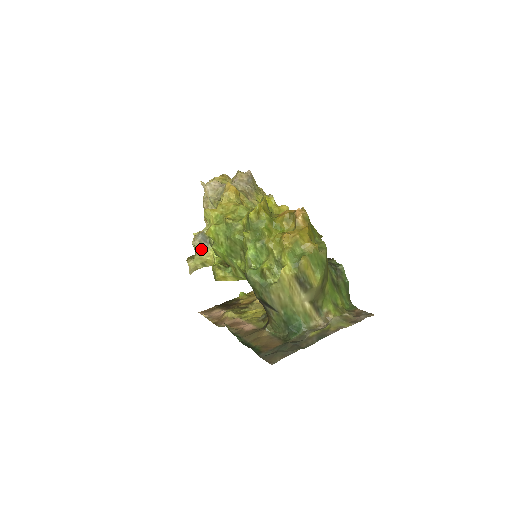
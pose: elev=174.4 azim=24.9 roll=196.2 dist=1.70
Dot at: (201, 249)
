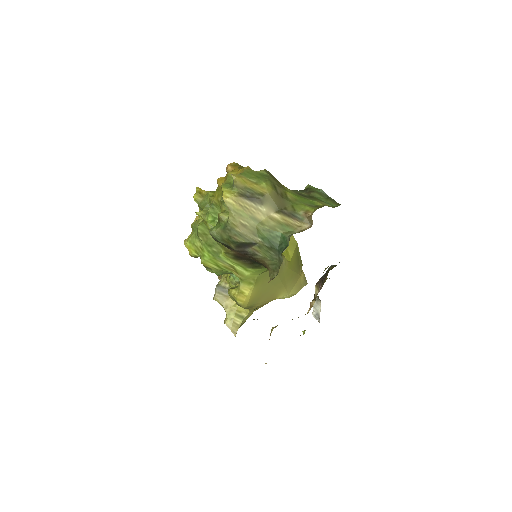
Dot at: (225, 301)
